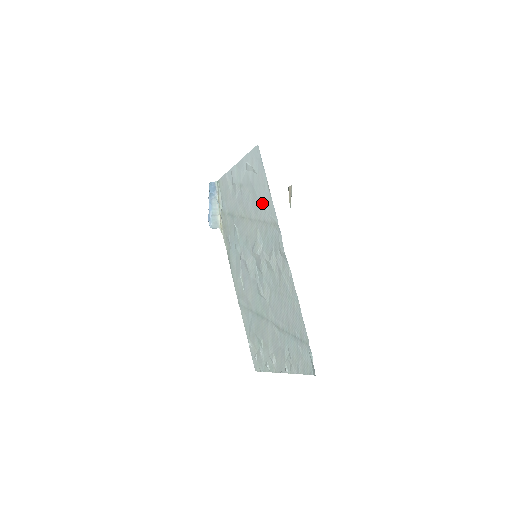
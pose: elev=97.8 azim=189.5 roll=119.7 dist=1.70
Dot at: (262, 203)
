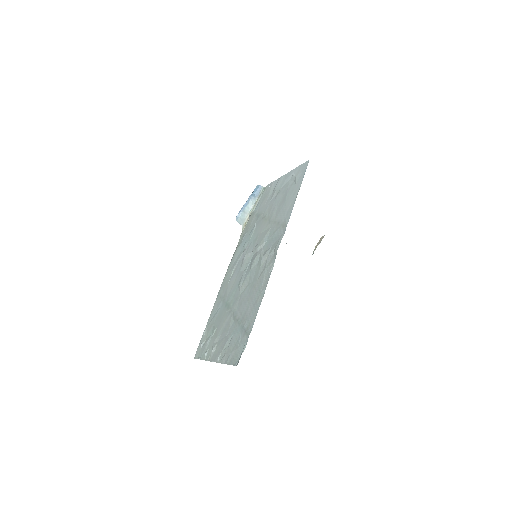
Dot at: (285, 207)
